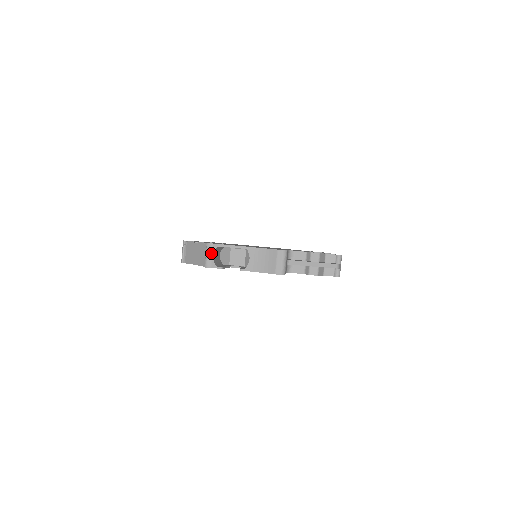
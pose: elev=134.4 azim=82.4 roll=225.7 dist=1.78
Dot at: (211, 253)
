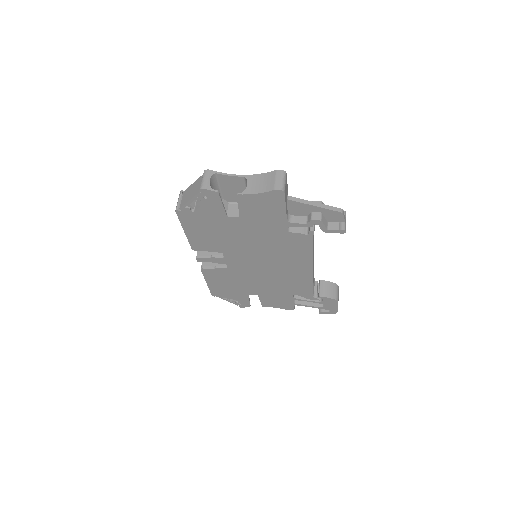
Dot at: (208, 177)
